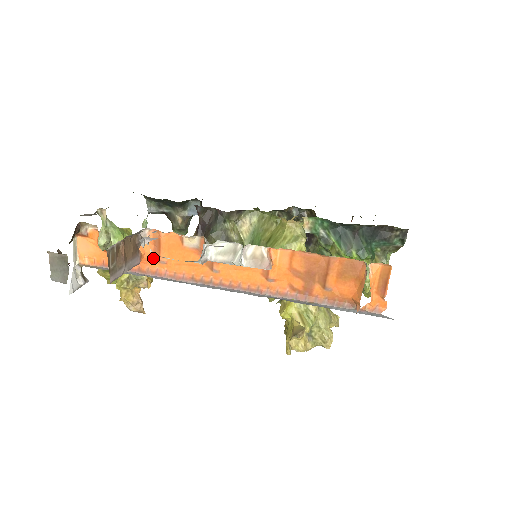
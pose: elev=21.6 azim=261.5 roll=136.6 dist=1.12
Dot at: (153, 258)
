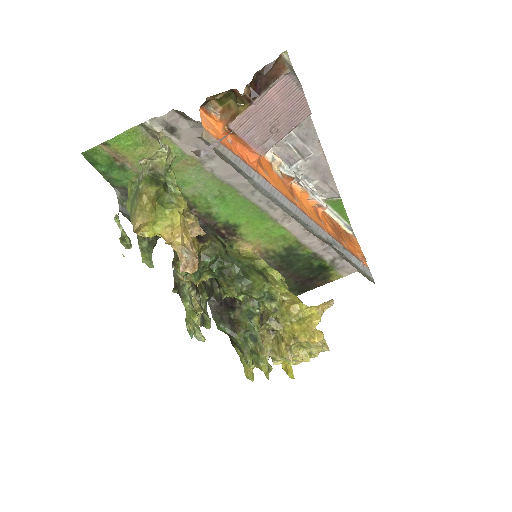
Dot at: (259, 166)
